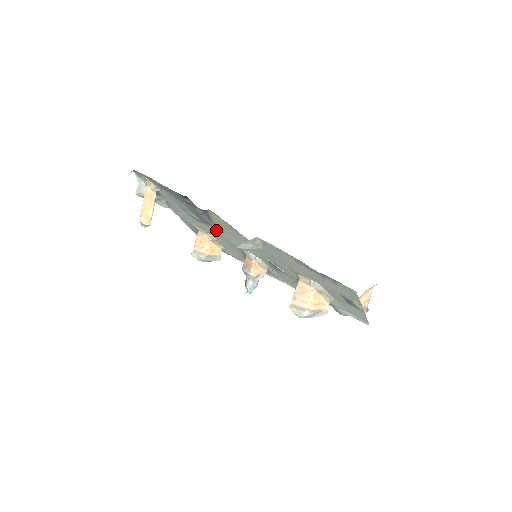
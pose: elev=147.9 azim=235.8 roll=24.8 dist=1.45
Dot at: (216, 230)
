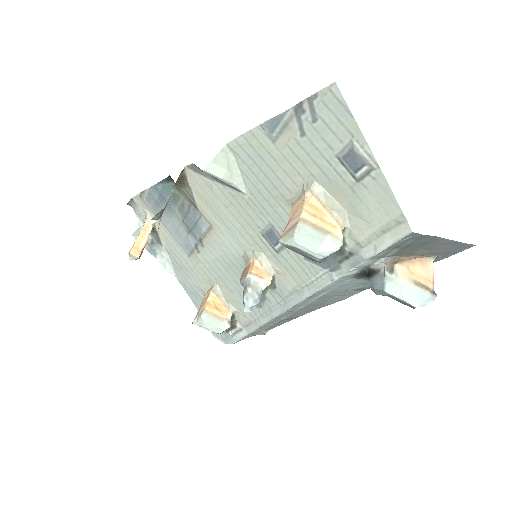
Dot at: (211, 245)
